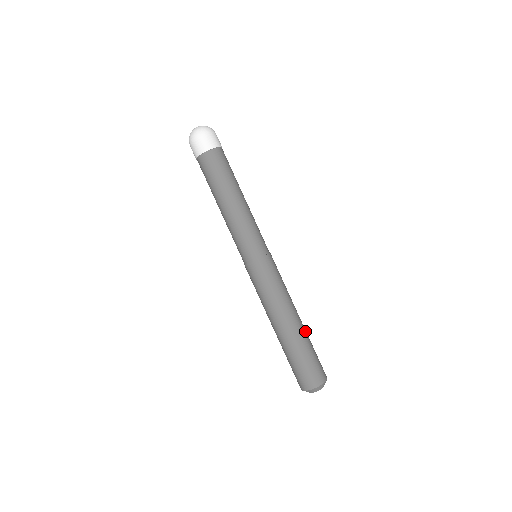
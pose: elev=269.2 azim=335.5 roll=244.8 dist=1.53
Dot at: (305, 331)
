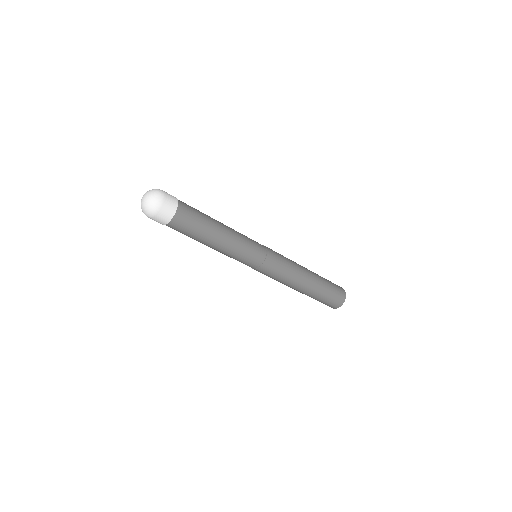
Dot at: (317, 274)
